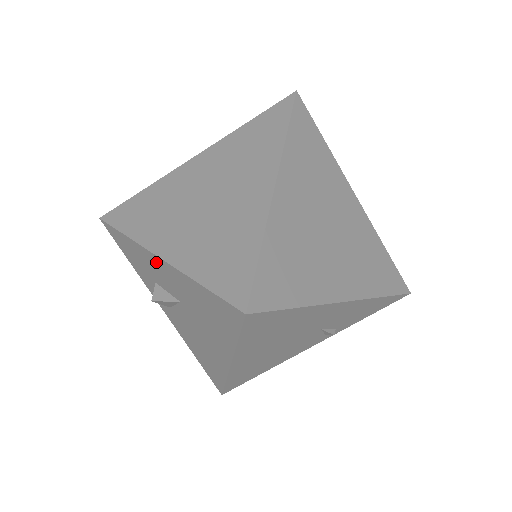
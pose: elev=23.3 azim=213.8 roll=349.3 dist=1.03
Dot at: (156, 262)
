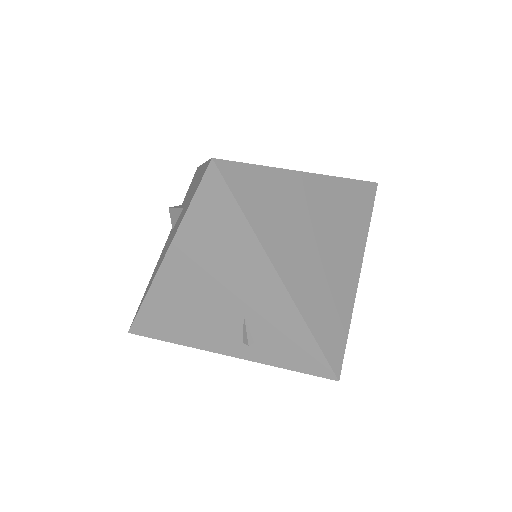
Dot at: (198, 173)
